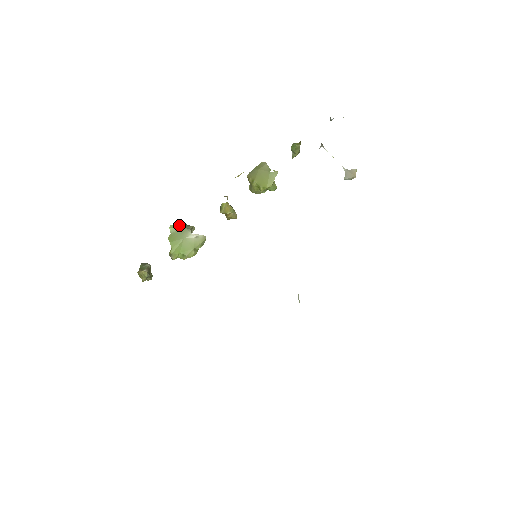
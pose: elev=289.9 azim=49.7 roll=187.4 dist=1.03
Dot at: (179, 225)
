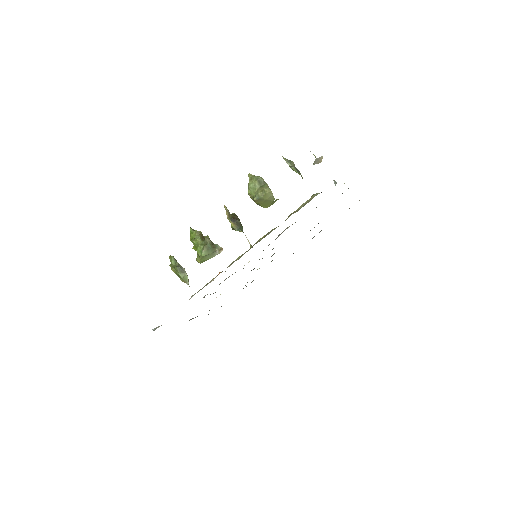
Dot at: (208, 252)
